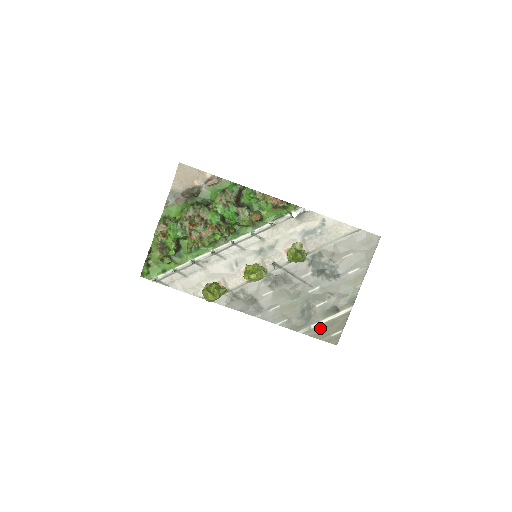
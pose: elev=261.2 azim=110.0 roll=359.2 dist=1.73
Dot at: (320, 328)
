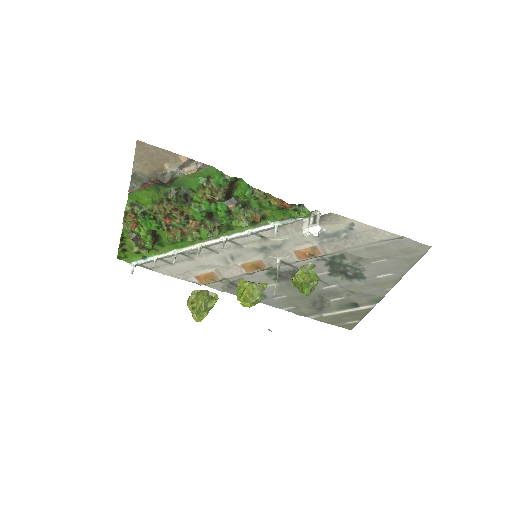
Dot at: (333, 317)
